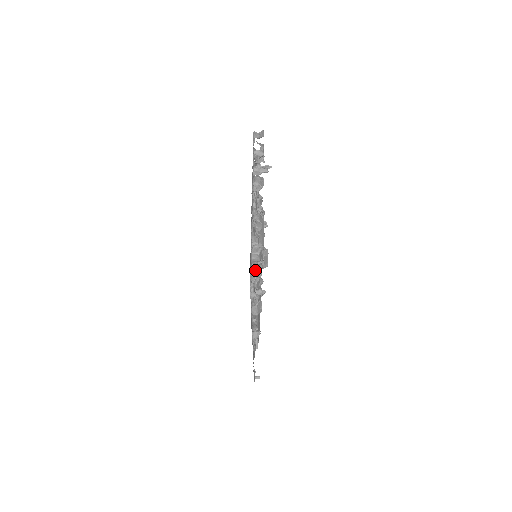
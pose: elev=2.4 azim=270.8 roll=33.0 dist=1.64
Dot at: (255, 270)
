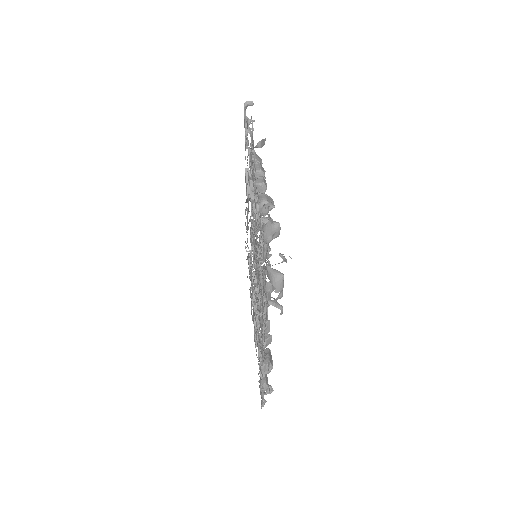
Dot at: occluded
